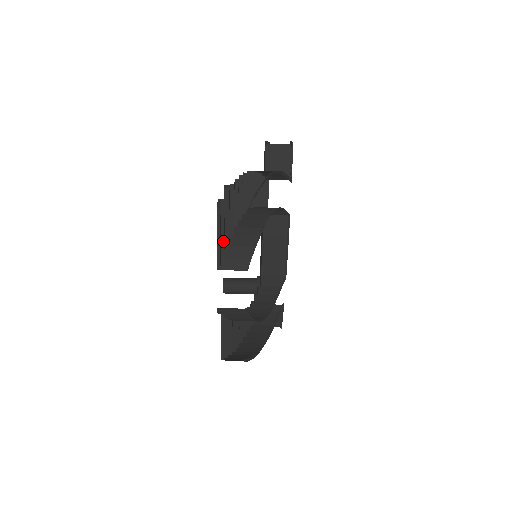
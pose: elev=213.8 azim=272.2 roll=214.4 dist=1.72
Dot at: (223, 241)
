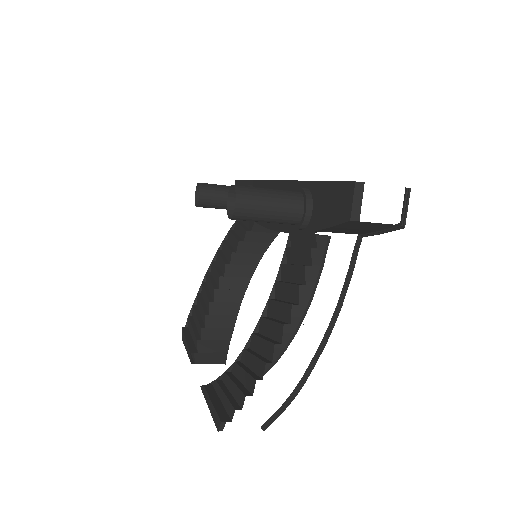
Dot at: (215, 394)
